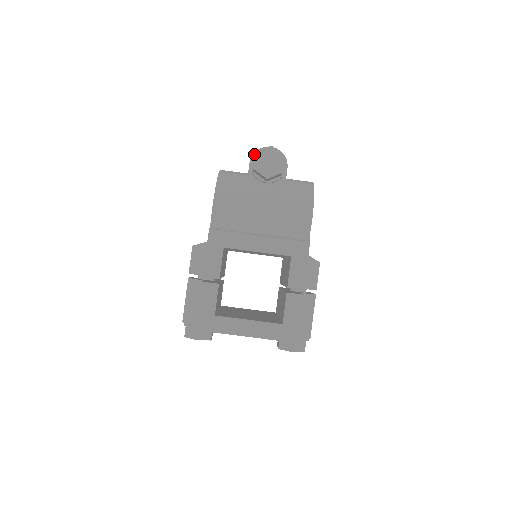
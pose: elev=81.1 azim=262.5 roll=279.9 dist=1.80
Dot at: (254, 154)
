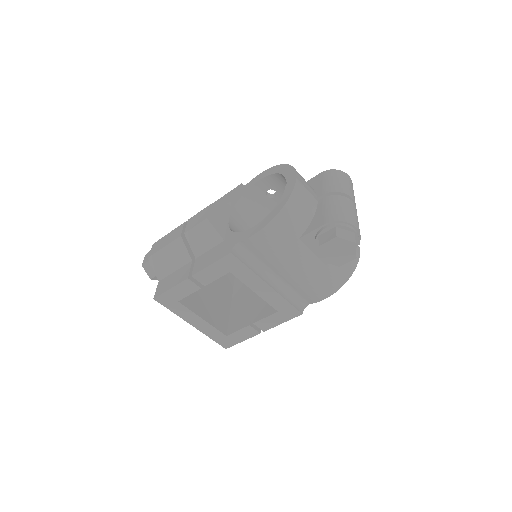
Dot at: (335, 225)
